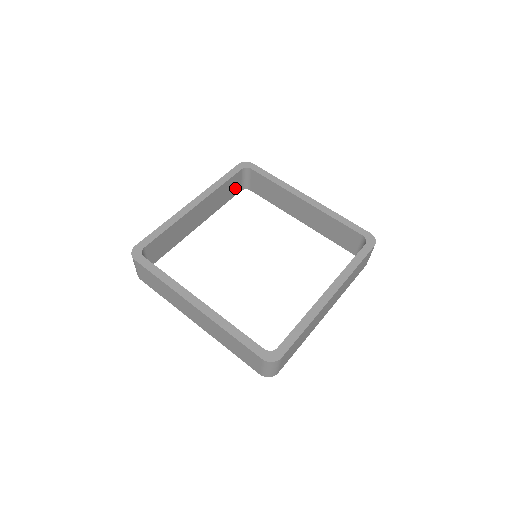
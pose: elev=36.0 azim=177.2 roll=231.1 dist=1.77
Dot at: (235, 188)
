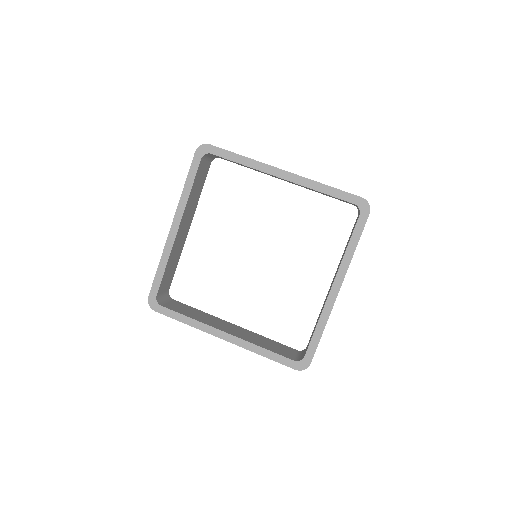
Dot at: (204, 171)
